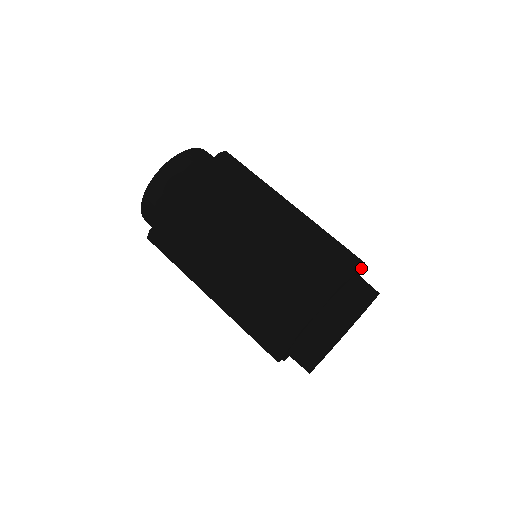
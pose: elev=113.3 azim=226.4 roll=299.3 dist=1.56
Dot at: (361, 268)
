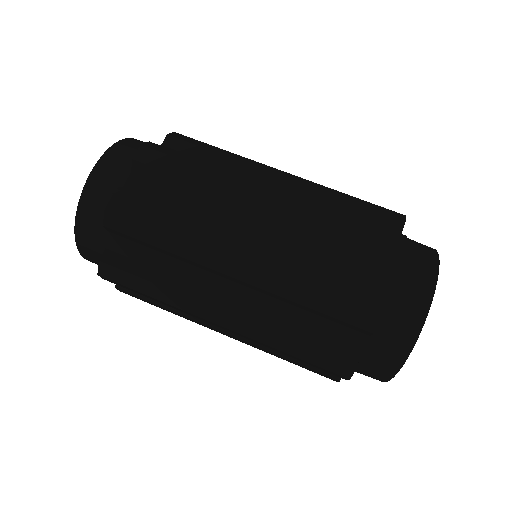
Dot at: occluded
